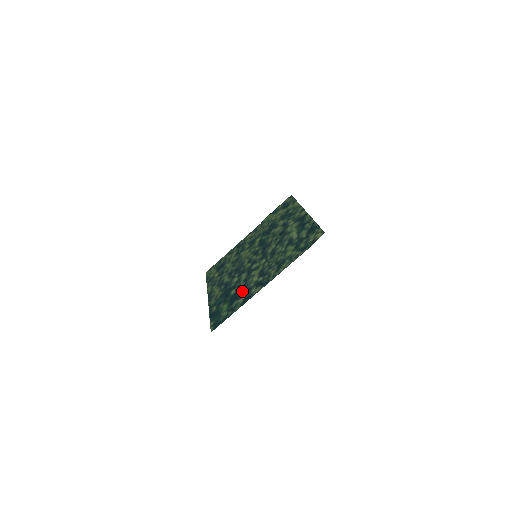
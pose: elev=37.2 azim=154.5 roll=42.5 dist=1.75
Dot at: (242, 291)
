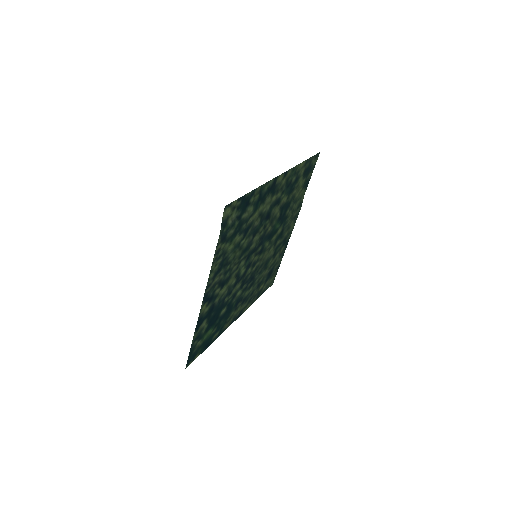
Dot at: (215, 310)
